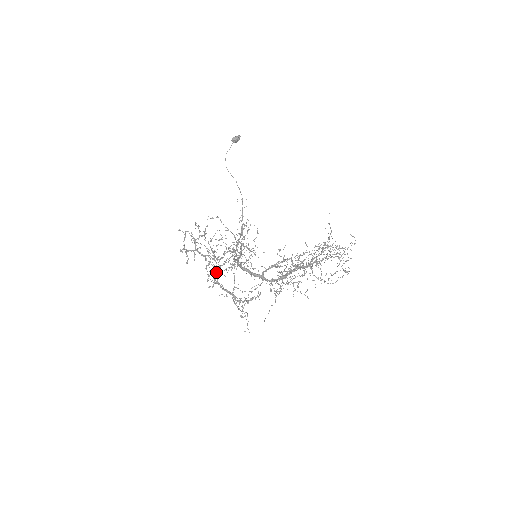
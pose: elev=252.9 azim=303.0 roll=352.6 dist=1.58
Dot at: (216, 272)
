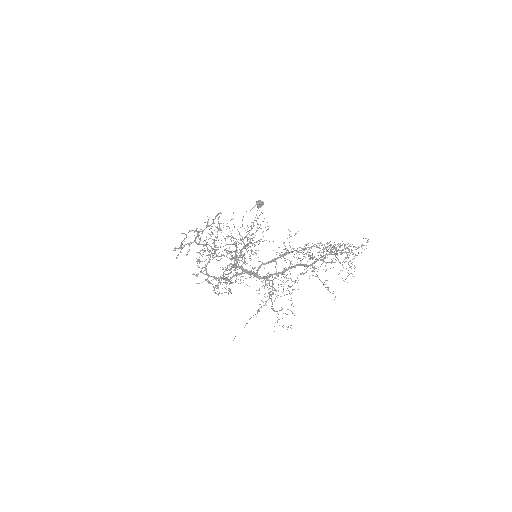
Dot at: (209, 258)
